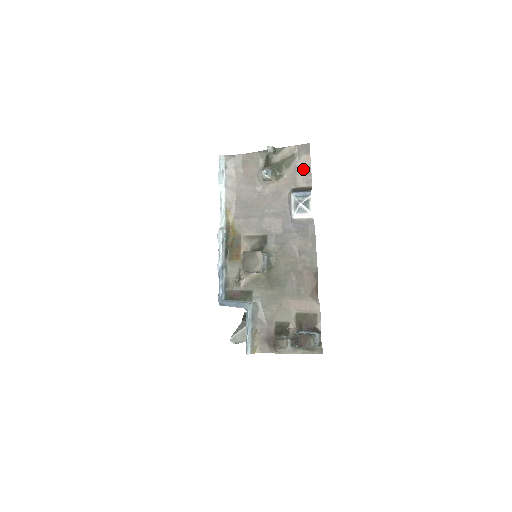
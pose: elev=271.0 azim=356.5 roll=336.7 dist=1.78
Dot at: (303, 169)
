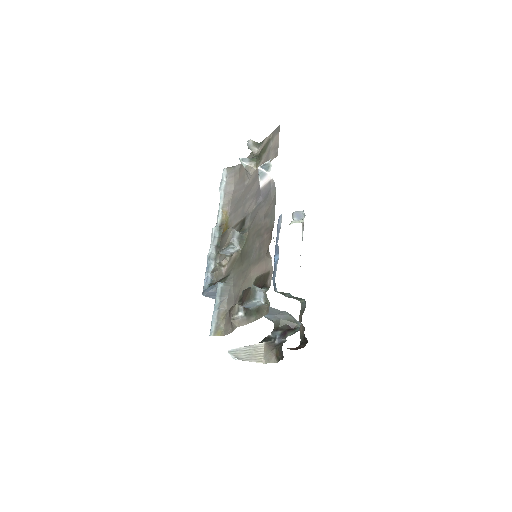
Dot at: (274, 147)
